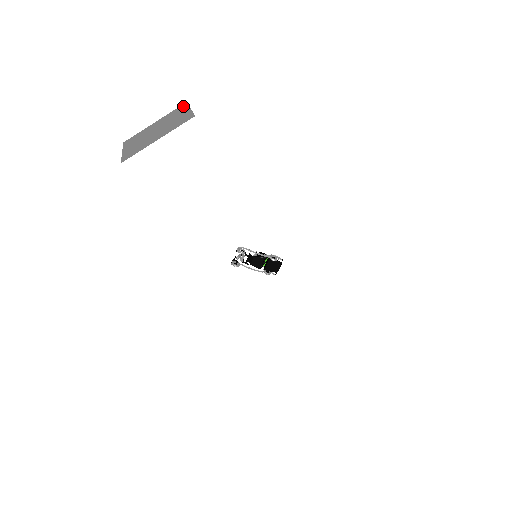
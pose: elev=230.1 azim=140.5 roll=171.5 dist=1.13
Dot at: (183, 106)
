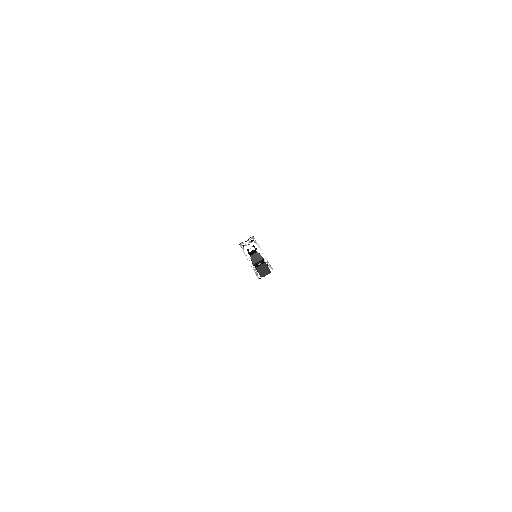
Dot at: occluded
